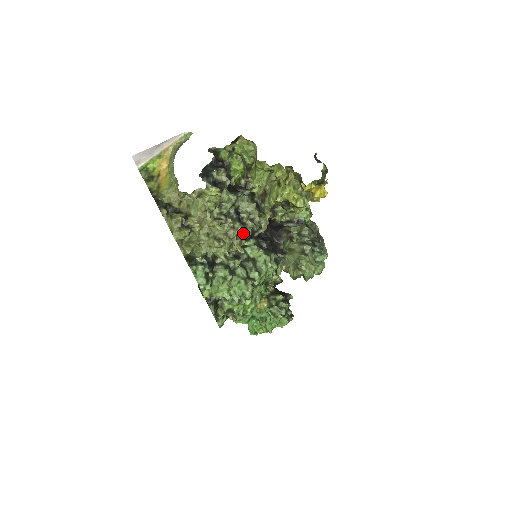
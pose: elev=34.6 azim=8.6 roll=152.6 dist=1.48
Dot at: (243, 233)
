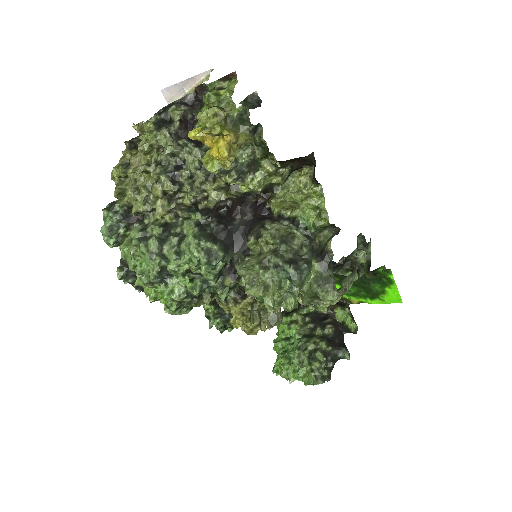
Dot at: (181, 197)
